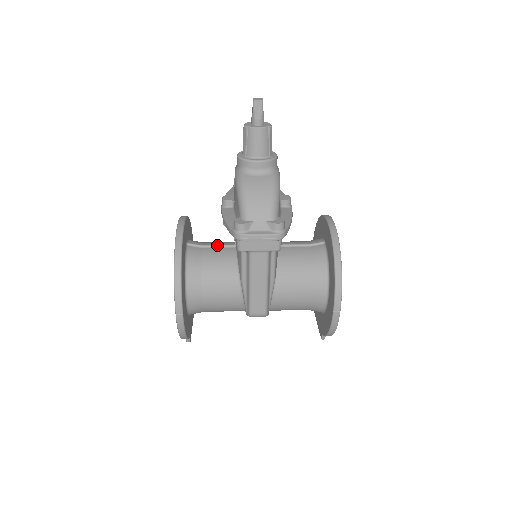
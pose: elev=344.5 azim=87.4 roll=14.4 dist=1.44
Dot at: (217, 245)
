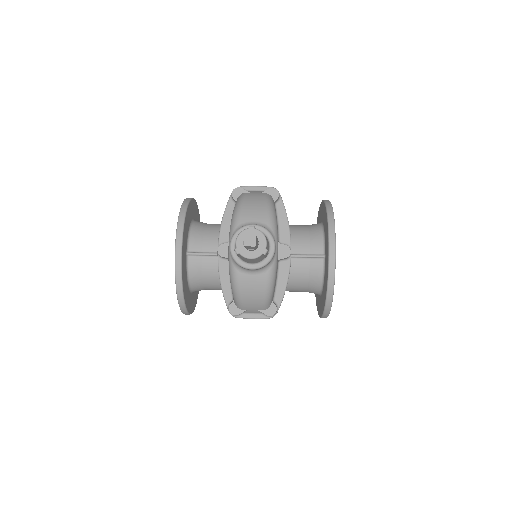
Dot at: occluded
